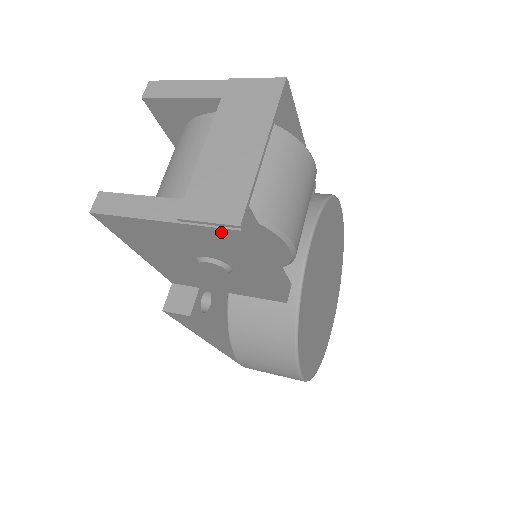
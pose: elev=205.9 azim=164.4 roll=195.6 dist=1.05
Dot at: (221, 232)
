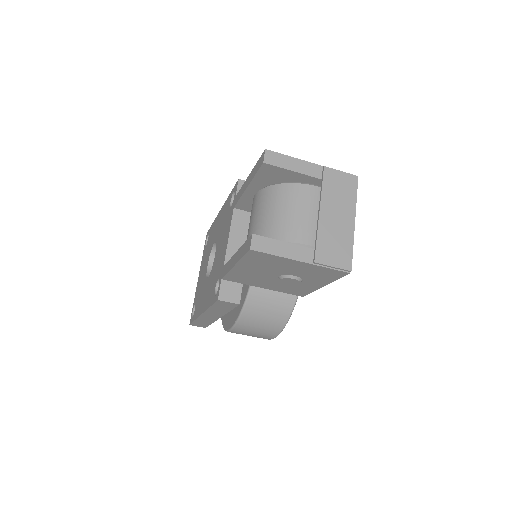
Dot at: (335, 271)
